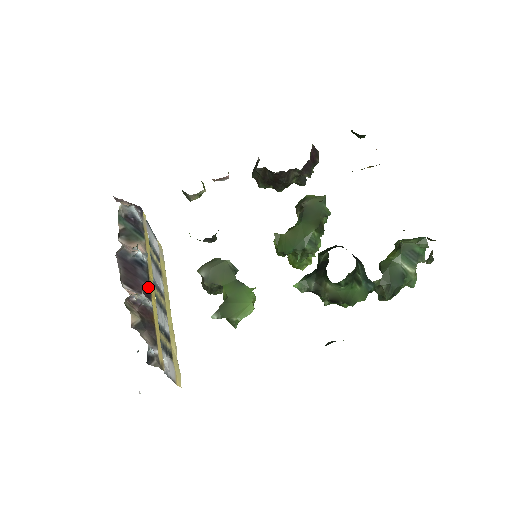
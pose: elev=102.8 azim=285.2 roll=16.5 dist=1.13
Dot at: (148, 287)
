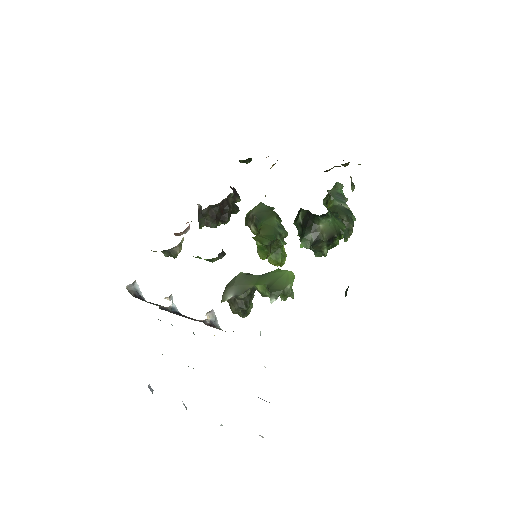
Dot at: occluded
